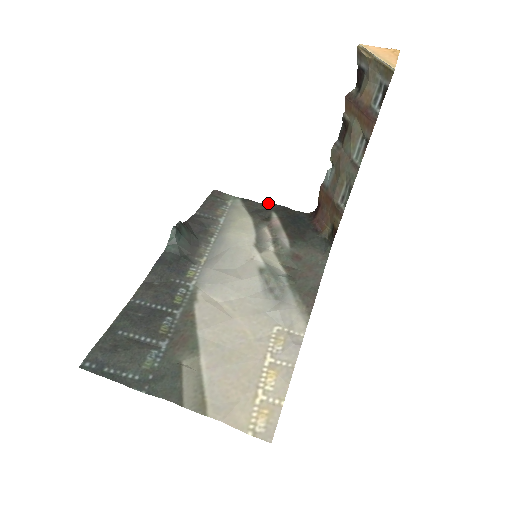
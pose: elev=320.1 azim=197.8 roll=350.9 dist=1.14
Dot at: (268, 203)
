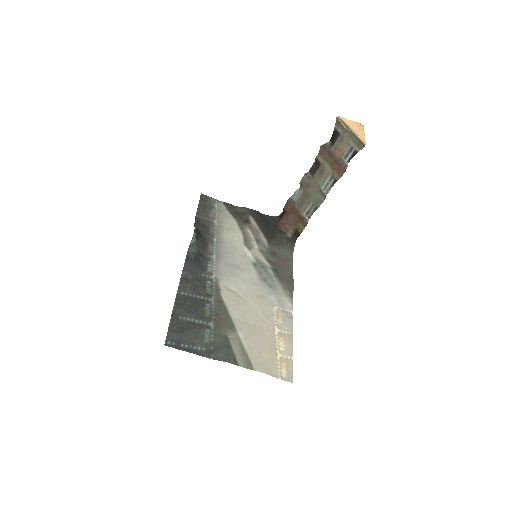
Dot at: (244, 207)
